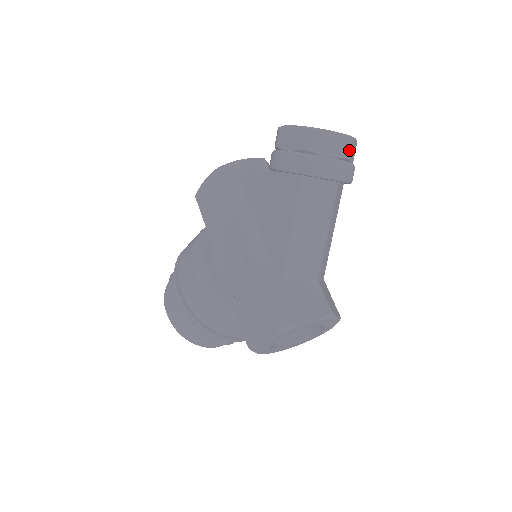
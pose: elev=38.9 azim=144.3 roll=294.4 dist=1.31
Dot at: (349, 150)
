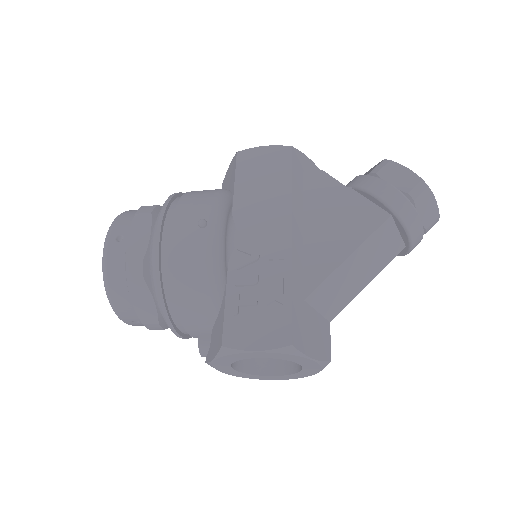
Dot at: (431, 227)
